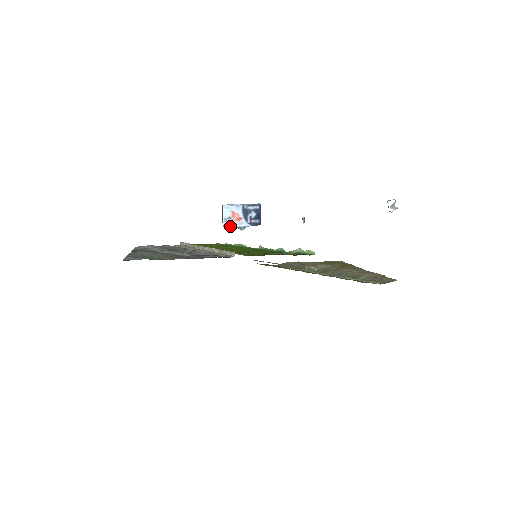
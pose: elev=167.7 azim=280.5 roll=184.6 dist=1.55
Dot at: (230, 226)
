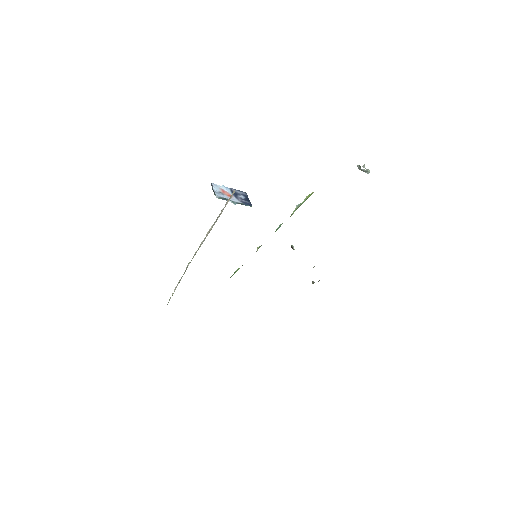
Dot at: (223, 198)
